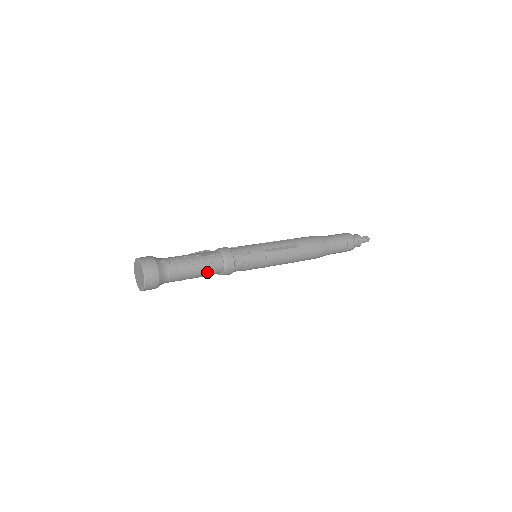
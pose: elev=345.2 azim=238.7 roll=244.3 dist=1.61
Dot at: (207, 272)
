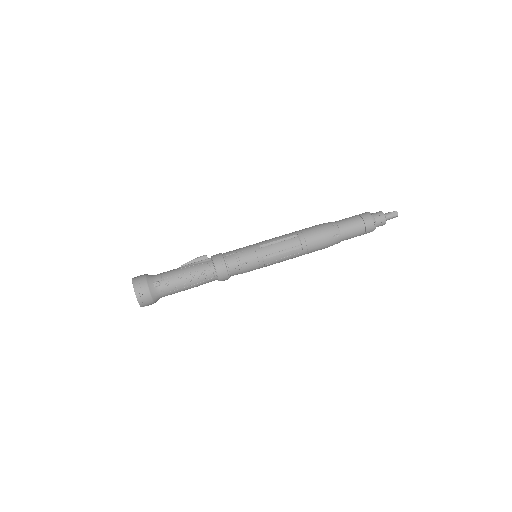
Dot at: (202, 284)
